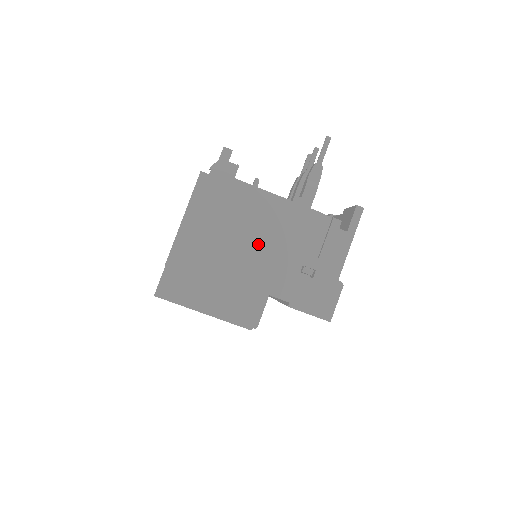
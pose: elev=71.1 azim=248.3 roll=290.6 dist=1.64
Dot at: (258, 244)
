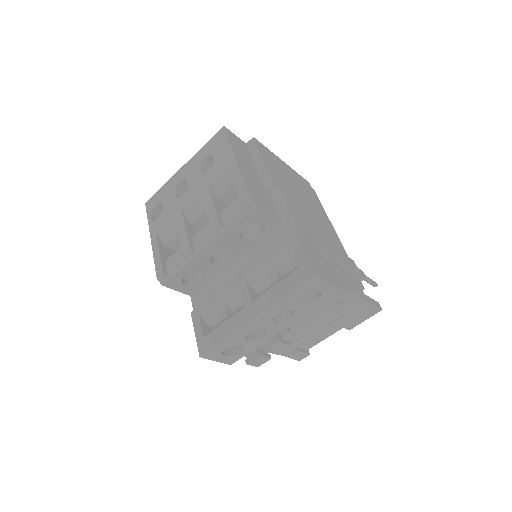
Dot at: (308, 213)
